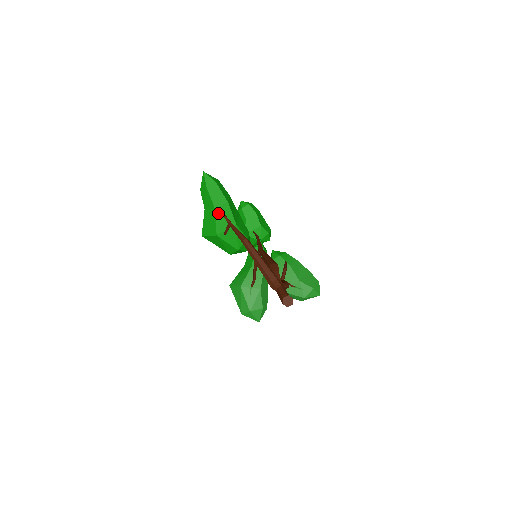
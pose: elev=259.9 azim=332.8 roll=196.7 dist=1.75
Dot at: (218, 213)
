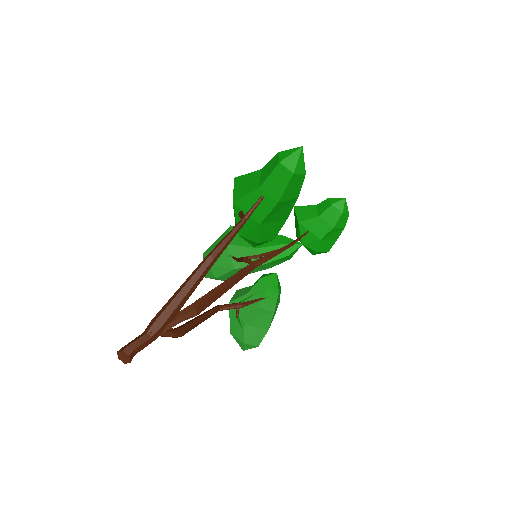
Dot at: (258, 194)
